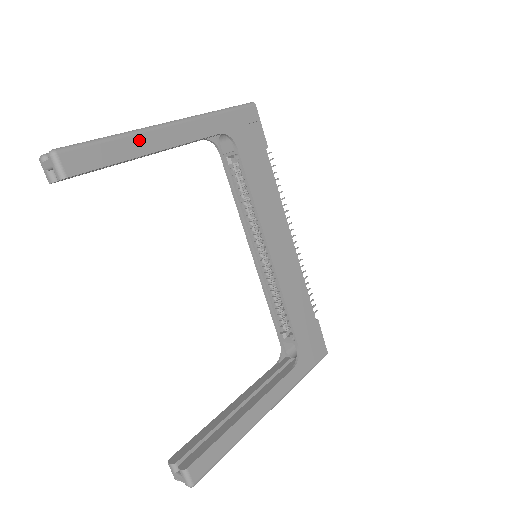
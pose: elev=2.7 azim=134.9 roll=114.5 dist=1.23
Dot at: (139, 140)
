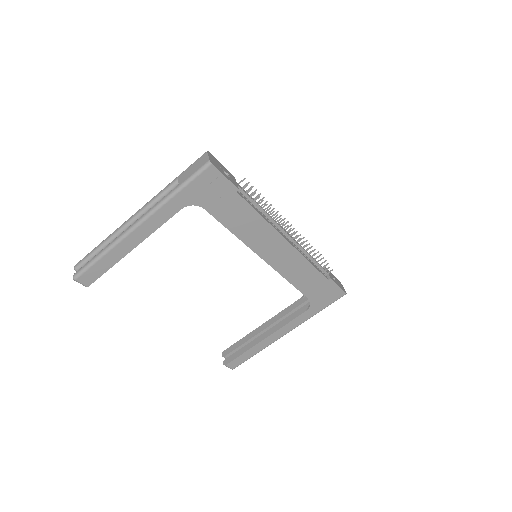
Dot at: (119, 248)
